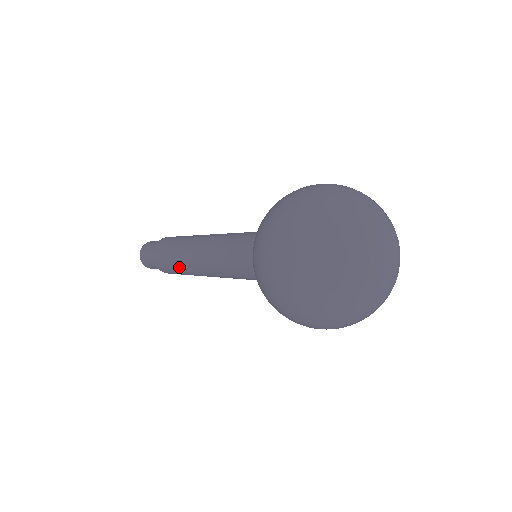
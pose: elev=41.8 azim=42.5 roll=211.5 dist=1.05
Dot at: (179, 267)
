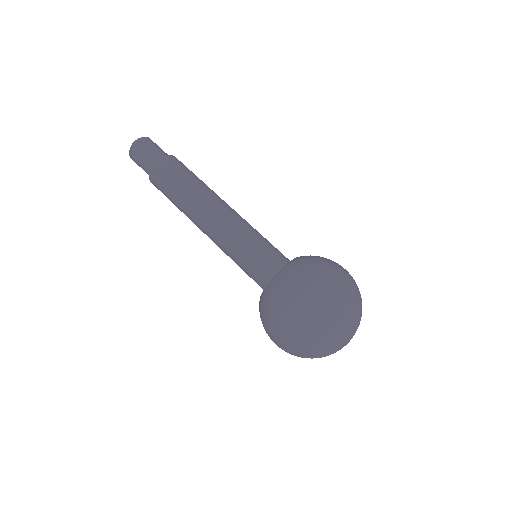
Dot at: (181, 211)
